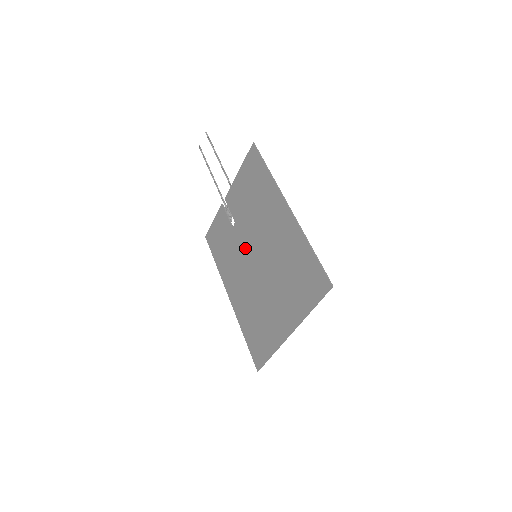
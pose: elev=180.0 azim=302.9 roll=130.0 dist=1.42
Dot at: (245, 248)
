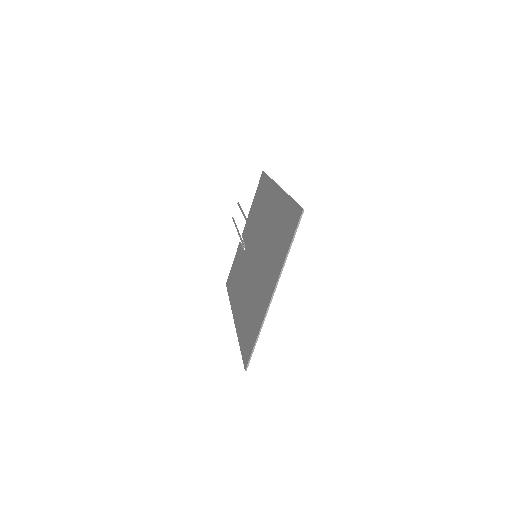
Dot at: (249, 258)
